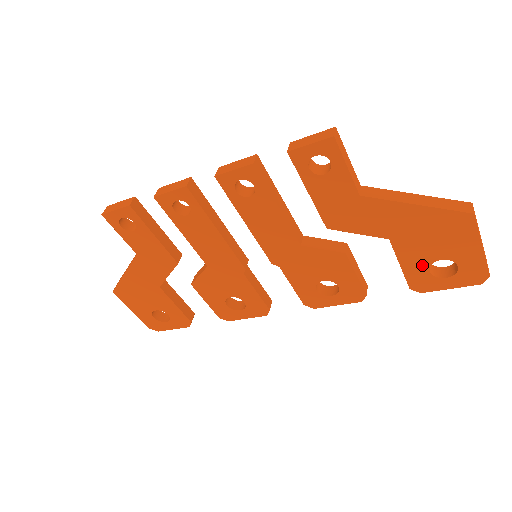
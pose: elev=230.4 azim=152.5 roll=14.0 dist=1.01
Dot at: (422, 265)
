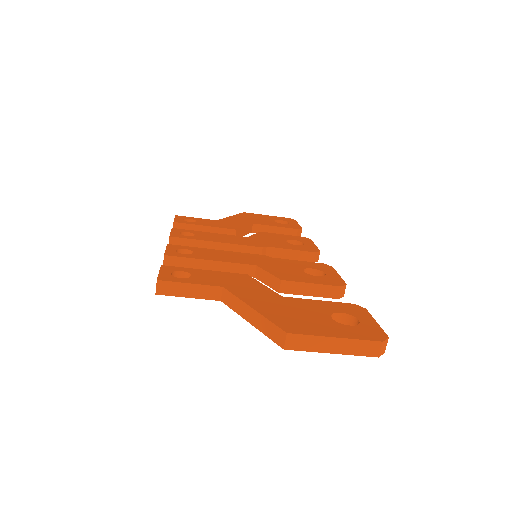
Dot at: occluded
